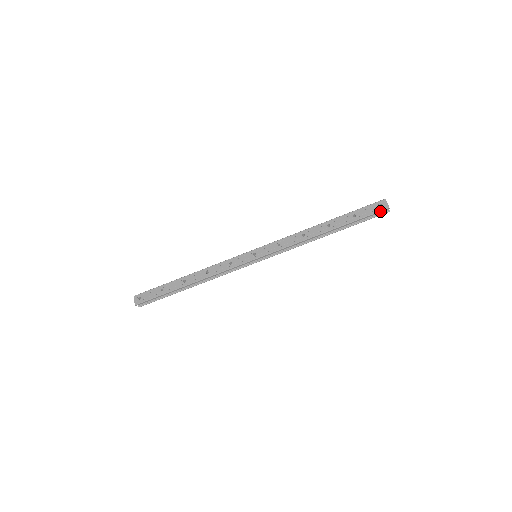
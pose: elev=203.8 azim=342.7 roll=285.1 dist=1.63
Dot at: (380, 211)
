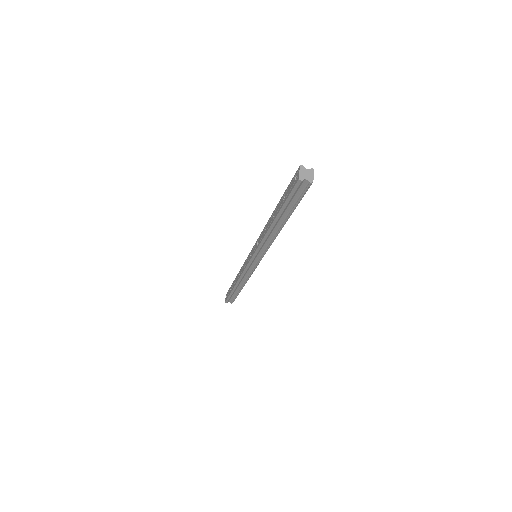
Dot at: (294, 187)
